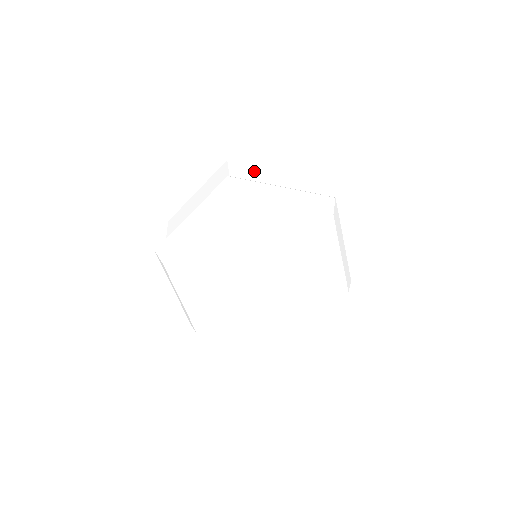
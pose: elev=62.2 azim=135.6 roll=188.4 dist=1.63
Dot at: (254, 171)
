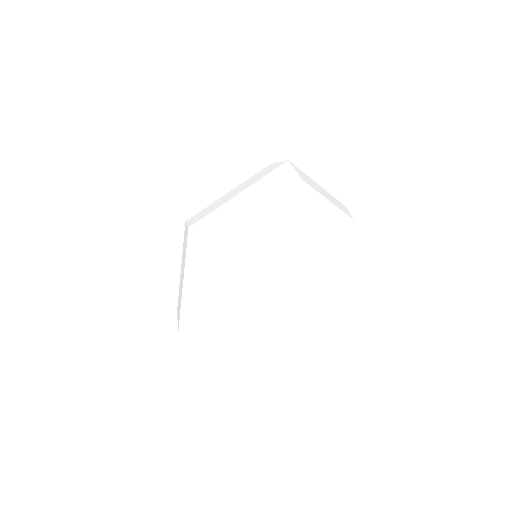
Dot at: occluded
